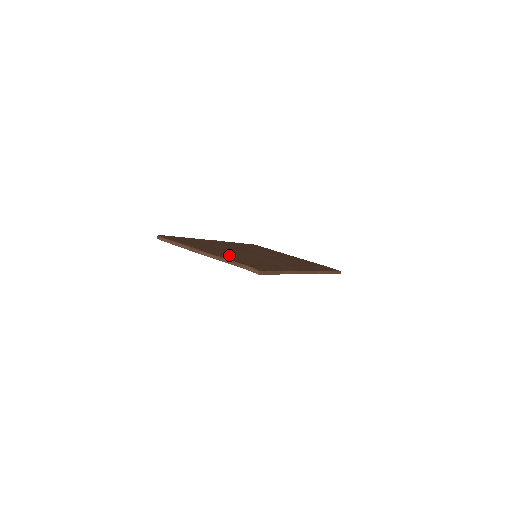
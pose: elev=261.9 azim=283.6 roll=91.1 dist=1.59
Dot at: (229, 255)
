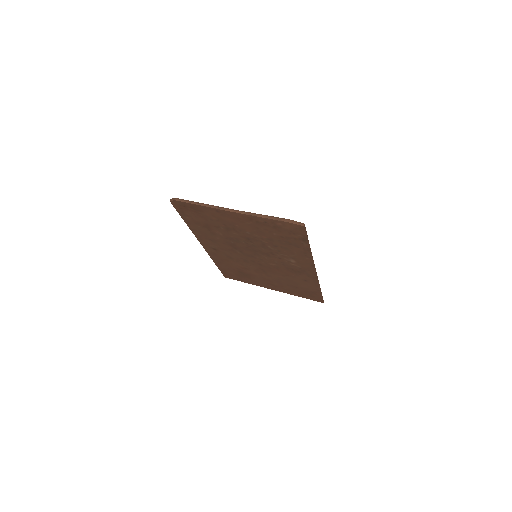
Dot at: occluded
